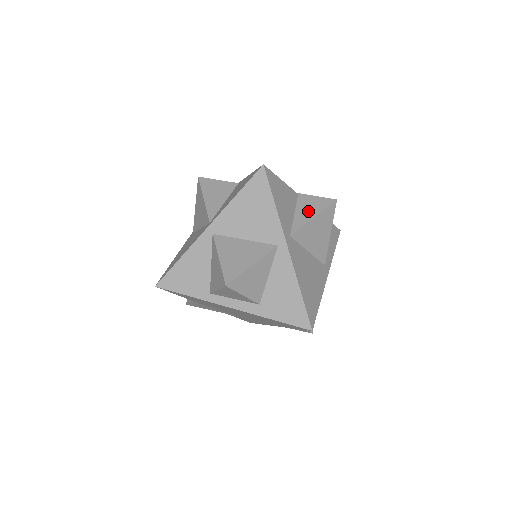
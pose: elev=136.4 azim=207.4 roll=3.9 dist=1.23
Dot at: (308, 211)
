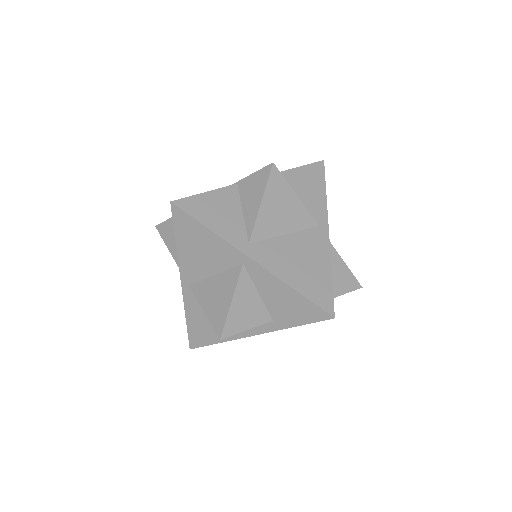
Dot at: (253, 199)
